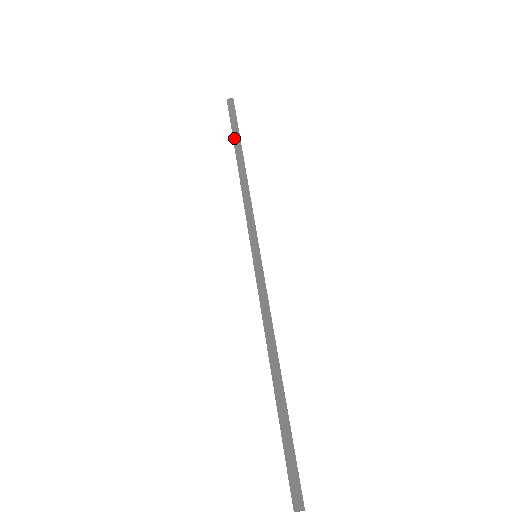
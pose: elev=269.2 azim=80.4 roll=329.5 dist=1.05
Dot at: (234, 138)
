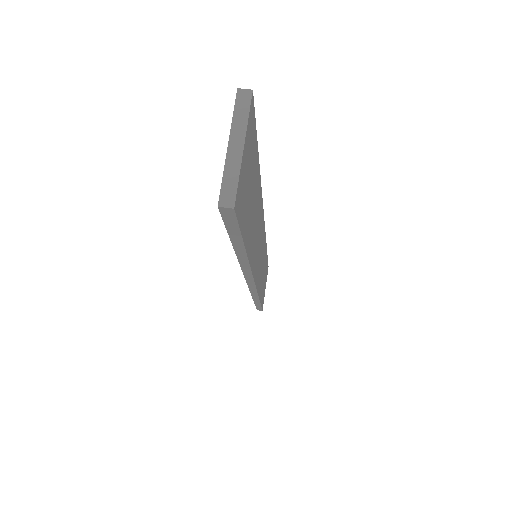
Dot at: occluded
